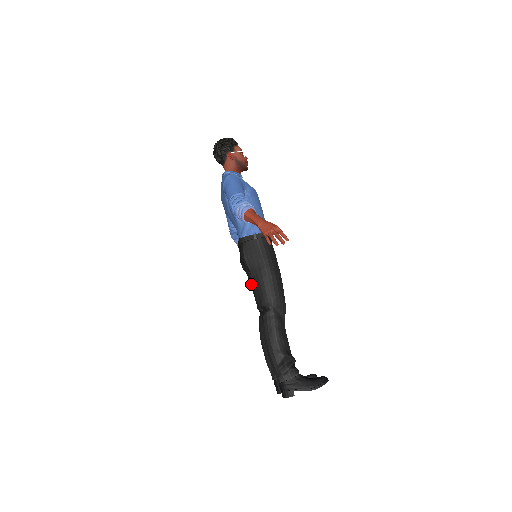
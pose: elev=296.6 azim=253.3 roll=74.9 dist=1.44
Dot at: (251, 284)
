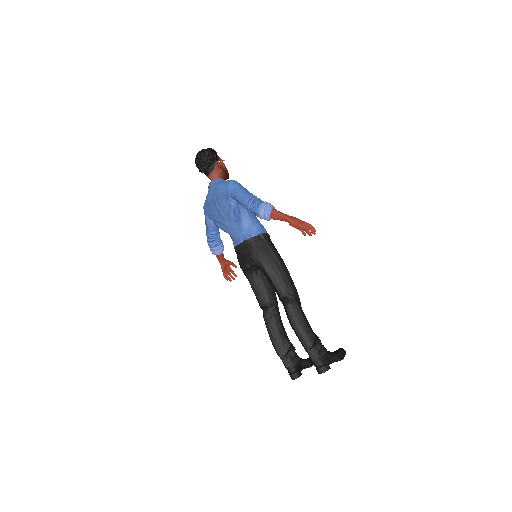
Dot at: (252, 283)
